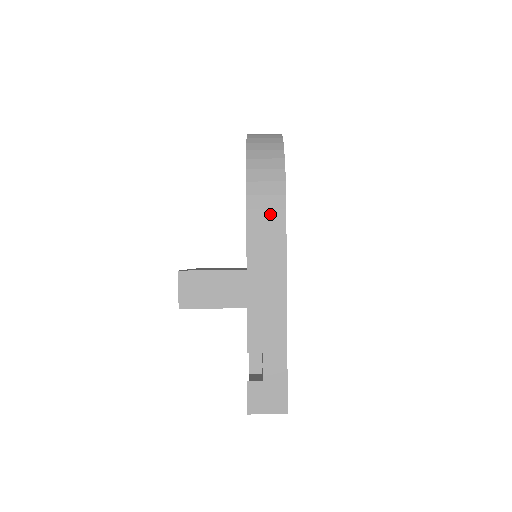
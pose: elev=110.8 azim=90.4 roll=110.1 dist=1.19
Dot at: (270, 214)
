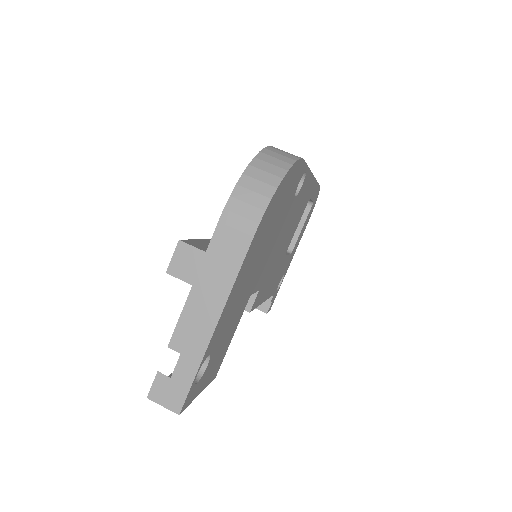
Dot at: (237, 235)
